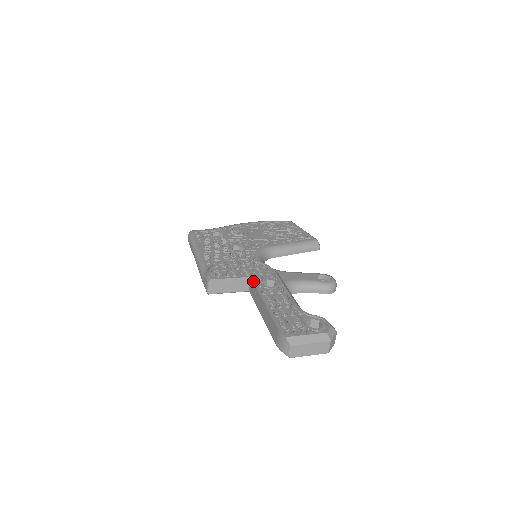
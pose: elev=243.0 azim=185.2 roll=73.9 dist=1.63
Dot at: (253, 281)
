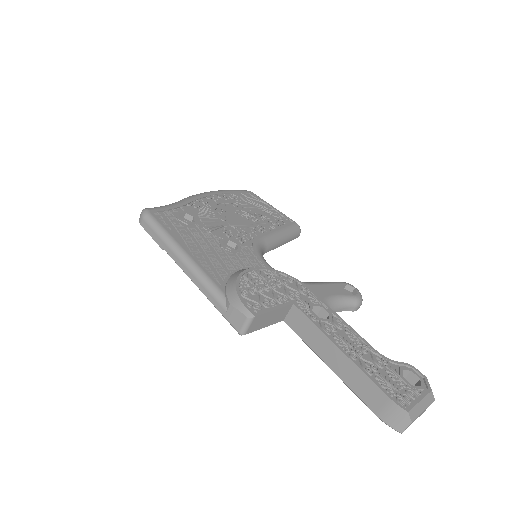
Dot at: (302, 311)
